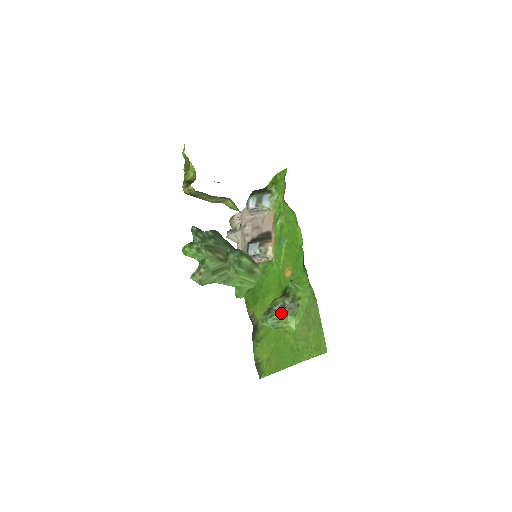
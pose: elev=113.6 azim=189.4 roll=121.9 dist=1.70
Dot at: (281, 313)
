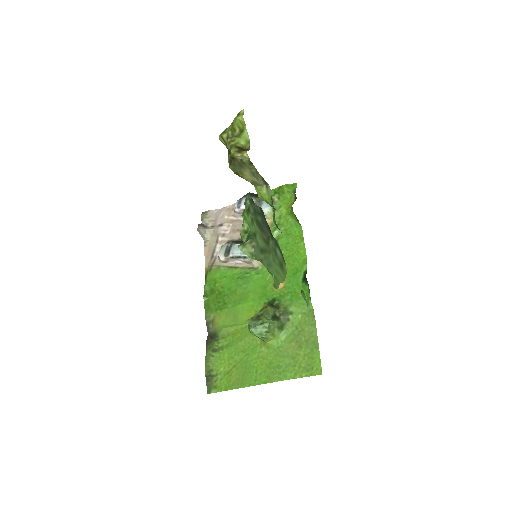
Dot at: (273, 323)
